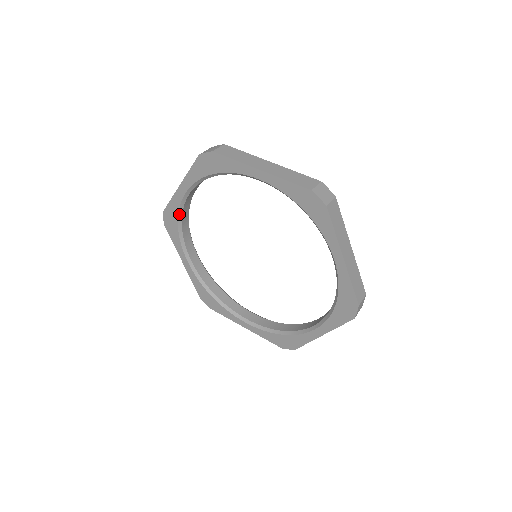
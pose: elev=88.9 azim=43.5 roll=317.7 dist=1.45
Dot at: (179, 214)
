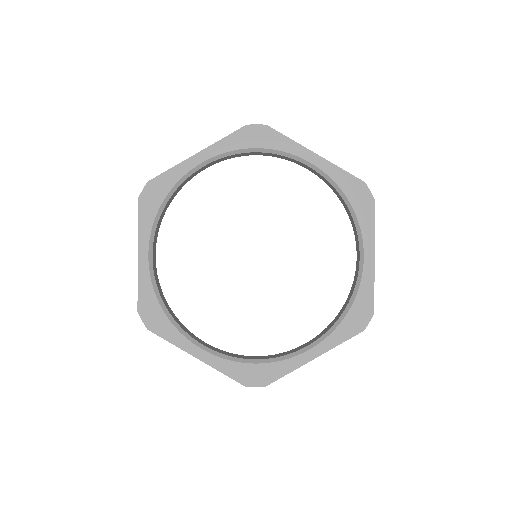
Dot at: (156, 294)
